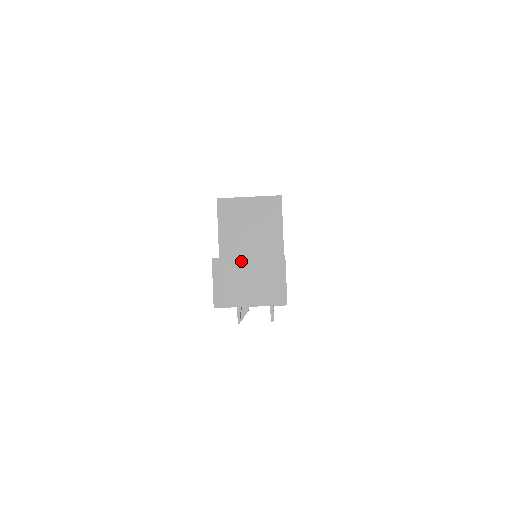
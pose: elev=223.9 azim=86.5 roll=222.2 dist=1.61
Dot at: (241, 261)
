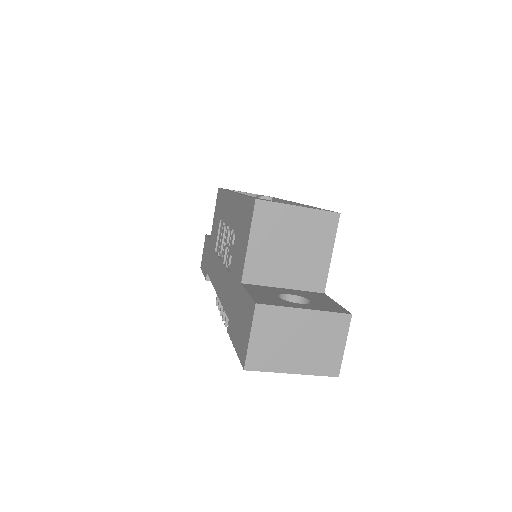
Dot at: (294, 313)
